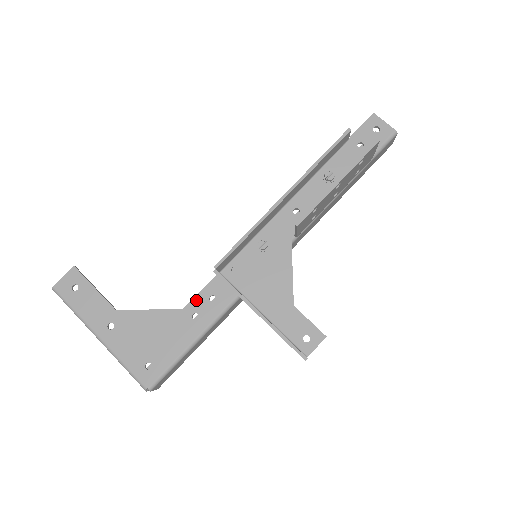
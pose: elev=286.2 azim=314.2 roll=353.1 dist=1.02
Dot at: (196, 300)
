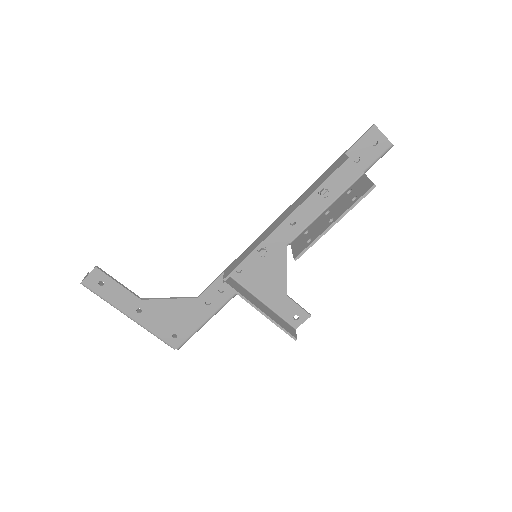
Dot at: (207, 292)
